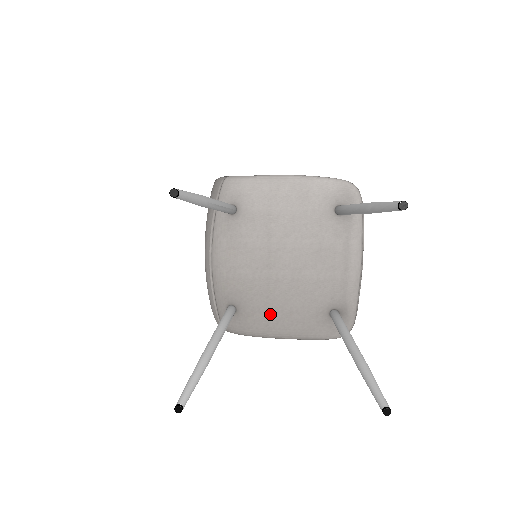
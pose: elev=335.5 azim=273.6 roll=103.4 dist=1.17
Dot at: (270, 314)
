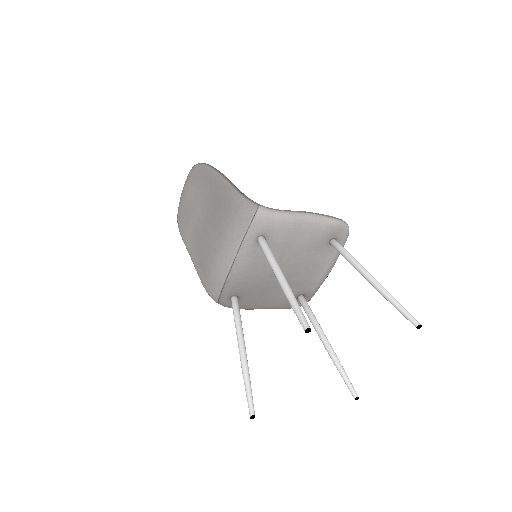
Dot at: (260, 300)
